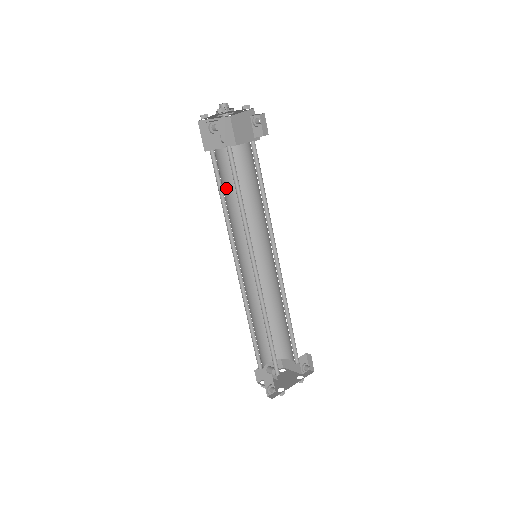
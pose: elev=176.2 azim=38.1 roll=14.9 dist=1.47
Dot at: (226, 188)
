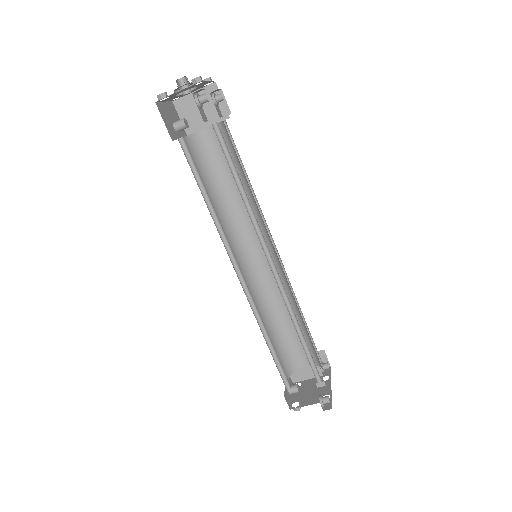
Dot at: occluded
